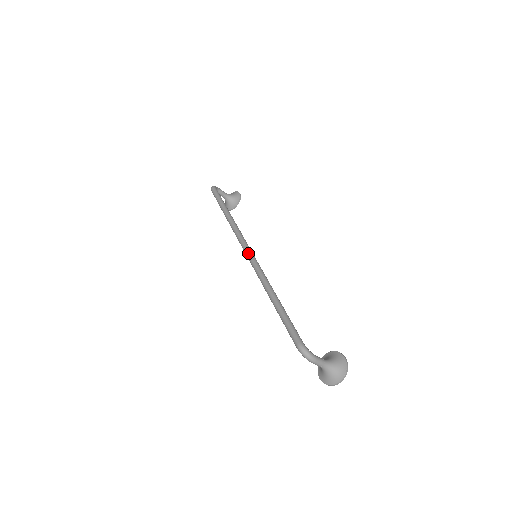
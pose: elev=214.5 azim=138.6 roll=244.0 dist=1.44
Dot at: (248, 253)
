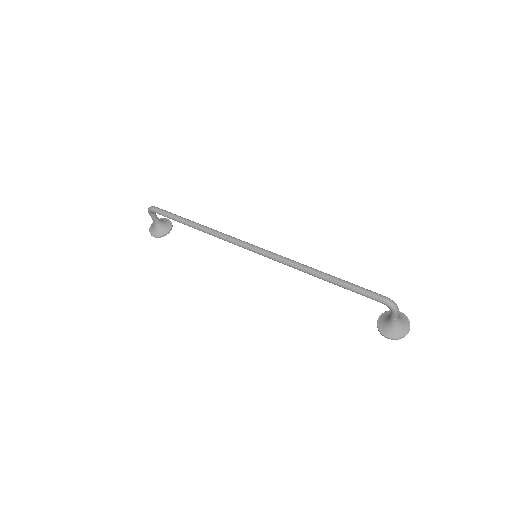
Dot at: (260, 248)
